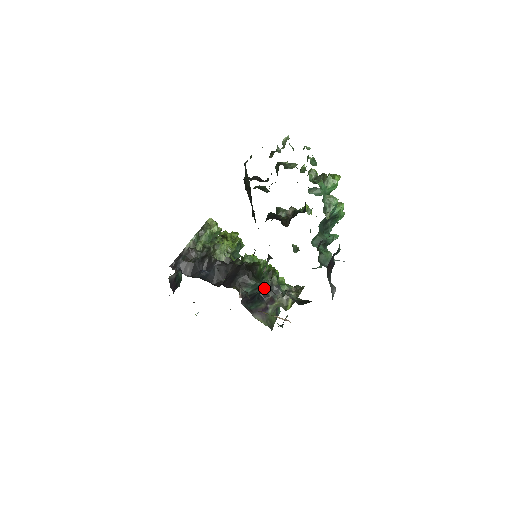
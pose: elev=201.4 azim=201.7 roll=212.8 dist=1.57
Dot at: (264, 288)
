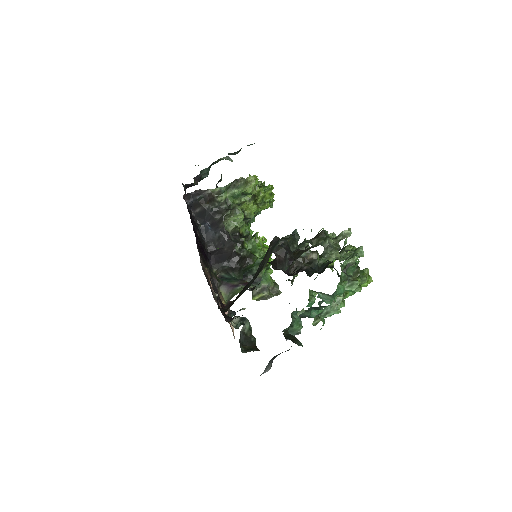
Dot at: (247, 272)
